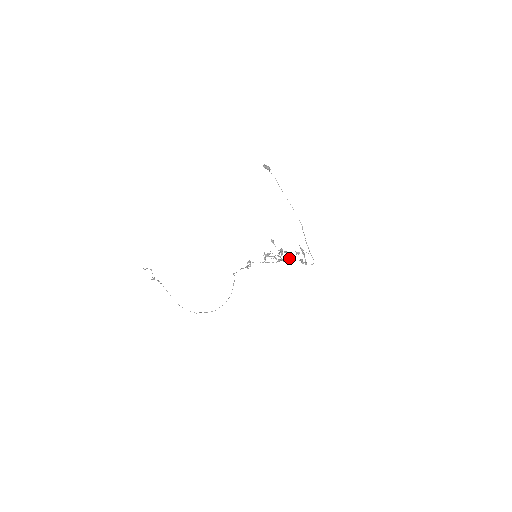
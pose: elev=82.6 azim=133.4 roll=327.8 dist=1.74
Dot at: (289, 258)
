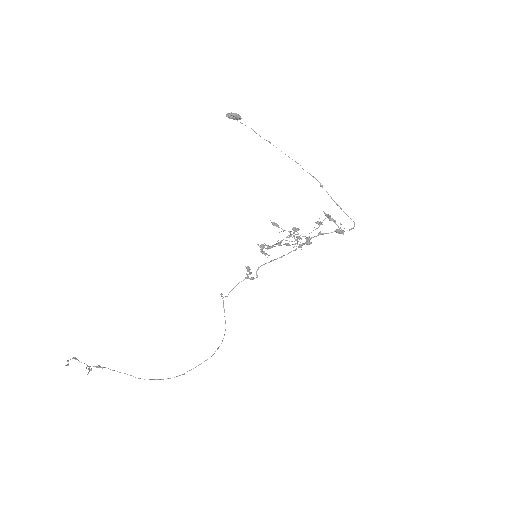
Dot at: occluded
